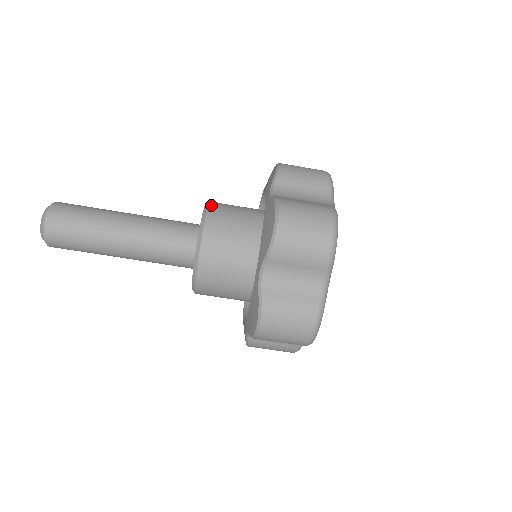
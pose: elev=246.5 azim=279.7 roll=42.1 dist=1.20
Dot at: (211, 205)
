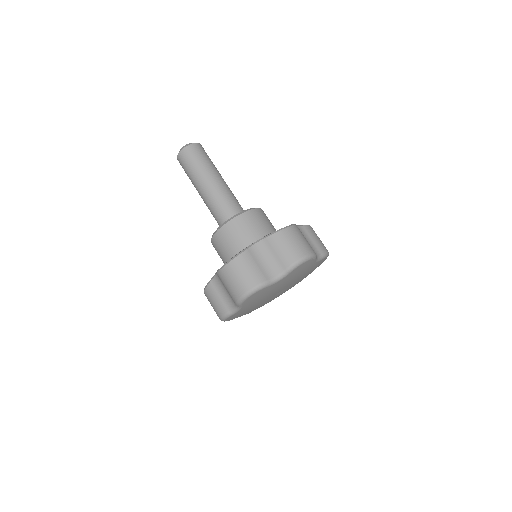
Dot at: occluded
